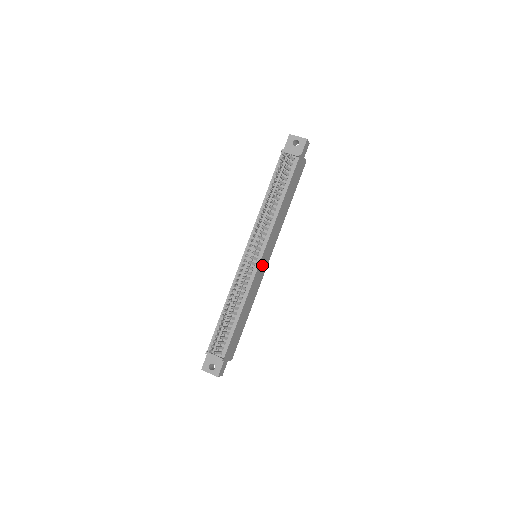
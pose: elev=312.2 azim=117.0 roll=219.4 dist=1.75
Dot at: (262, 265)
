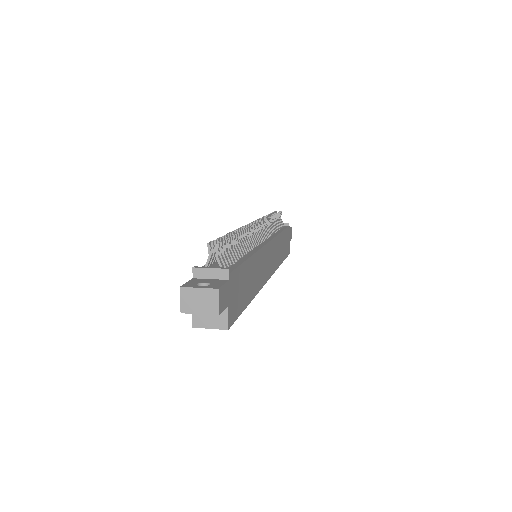
Dot at: (266, 259)
